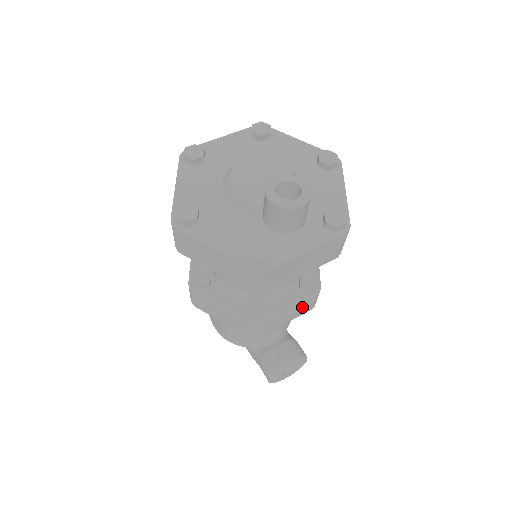
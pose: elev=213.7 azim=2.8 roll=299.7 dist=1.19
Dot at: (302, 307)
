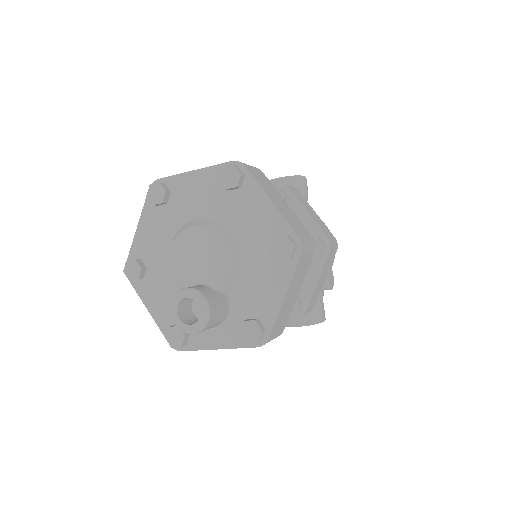
Dot at: occluded
